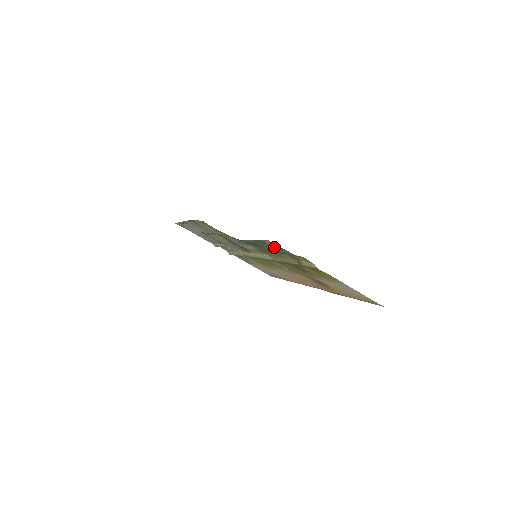
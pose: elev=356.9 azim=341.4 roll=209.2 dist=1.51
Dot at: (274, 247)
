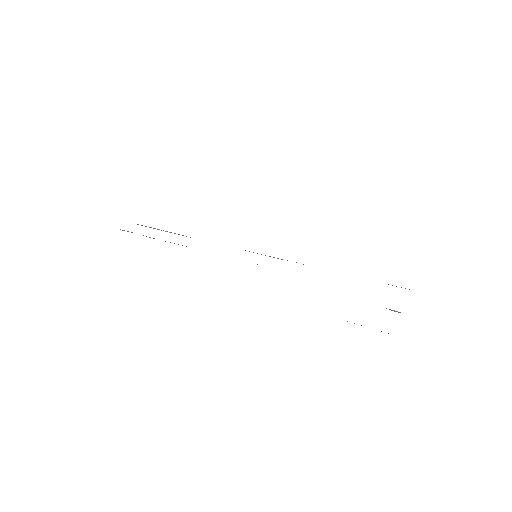
Dot at: occluded
